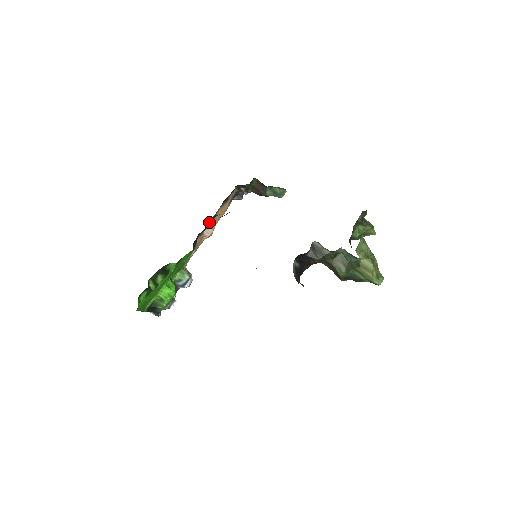
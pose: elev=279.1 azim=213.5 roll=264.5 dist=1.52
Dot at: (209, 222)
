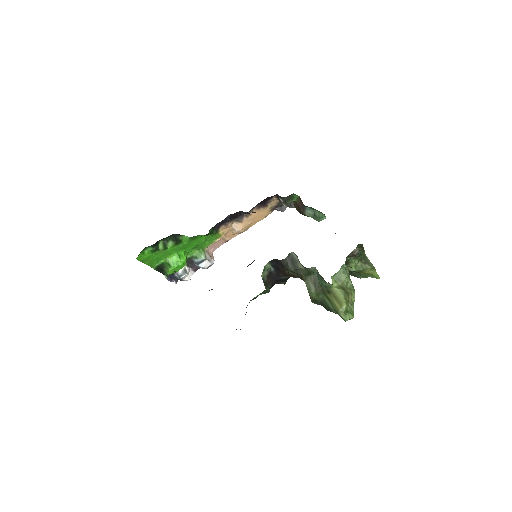
Dot at: (232, 214)
